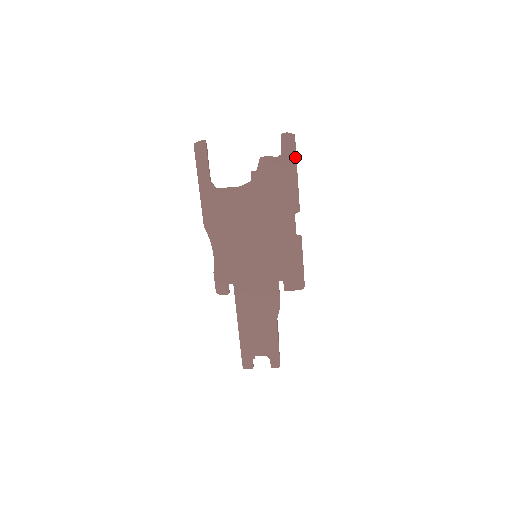
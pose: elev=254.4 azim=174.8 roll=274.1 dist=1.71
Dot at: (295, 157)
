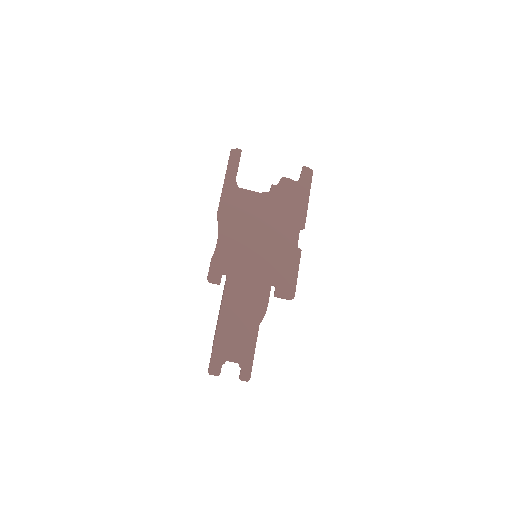
Dot at: (310, 186)
